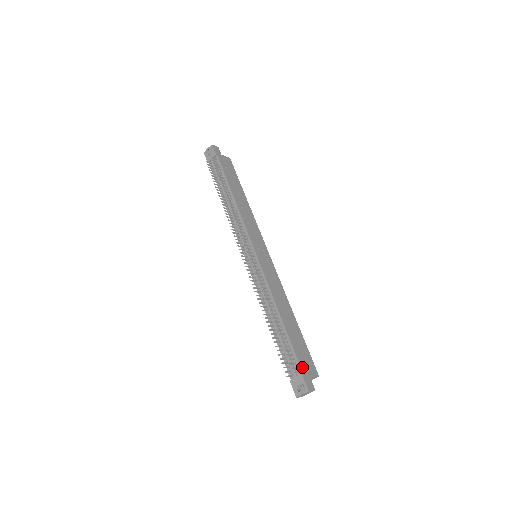
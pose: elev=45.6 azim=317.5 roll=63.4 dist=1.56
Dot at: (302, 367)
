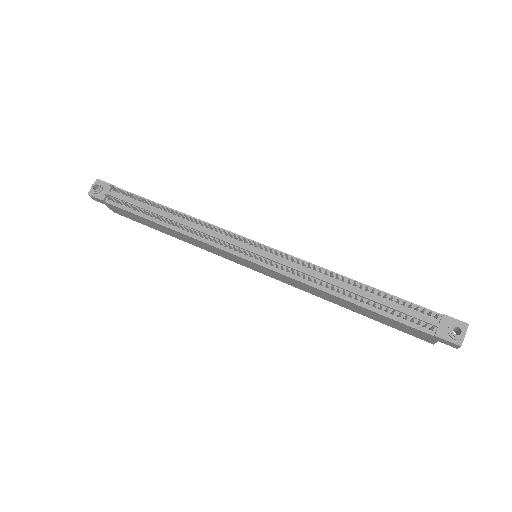
Dot at: occluded
